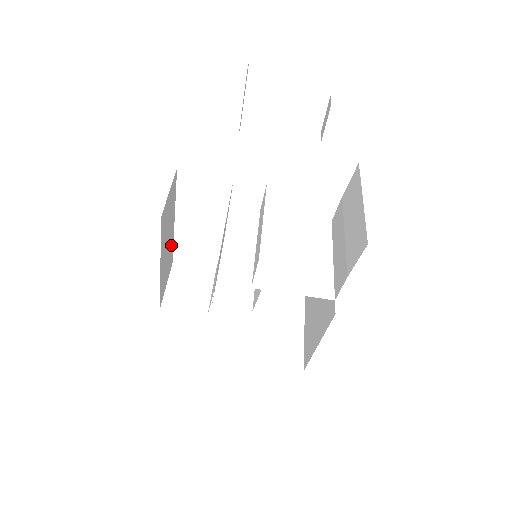
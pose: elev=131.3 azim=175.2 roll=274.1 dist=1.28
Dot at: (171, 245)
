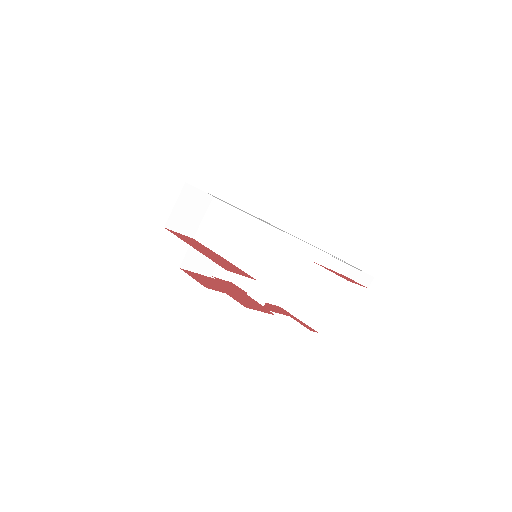
Dot at: occluded
